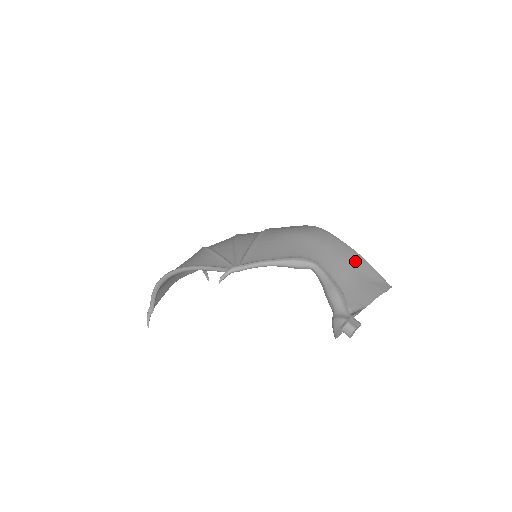
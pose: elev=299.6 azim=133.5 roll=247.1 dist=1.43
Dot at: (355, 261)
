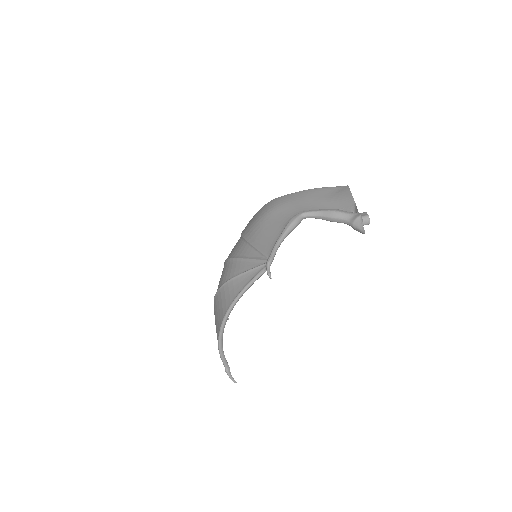
Dot at: (315, 193)
